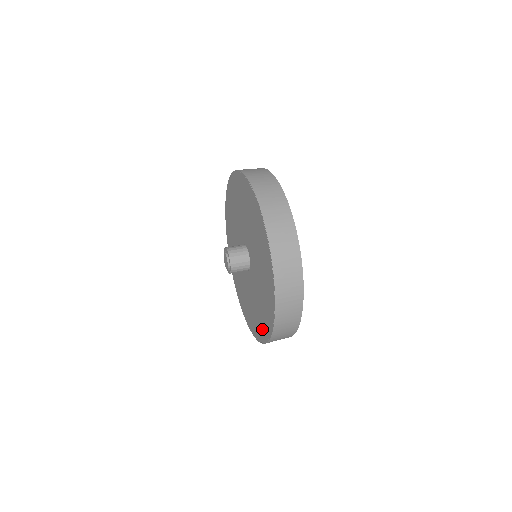
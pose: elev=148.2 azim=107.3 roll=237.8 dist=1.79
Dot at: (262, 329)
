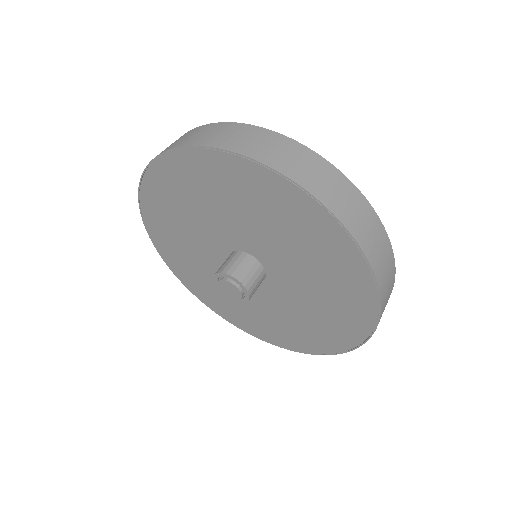
Dot at: (242, 321)
